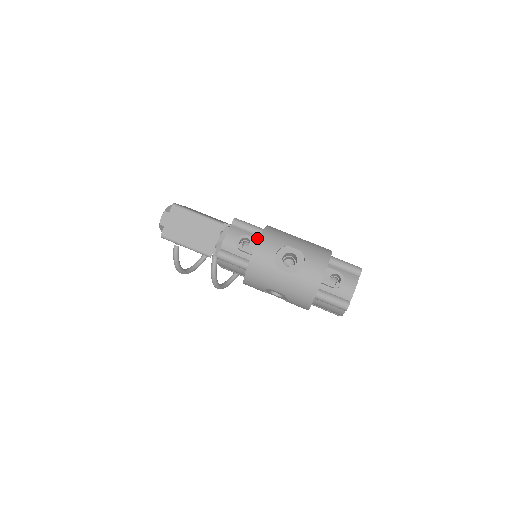
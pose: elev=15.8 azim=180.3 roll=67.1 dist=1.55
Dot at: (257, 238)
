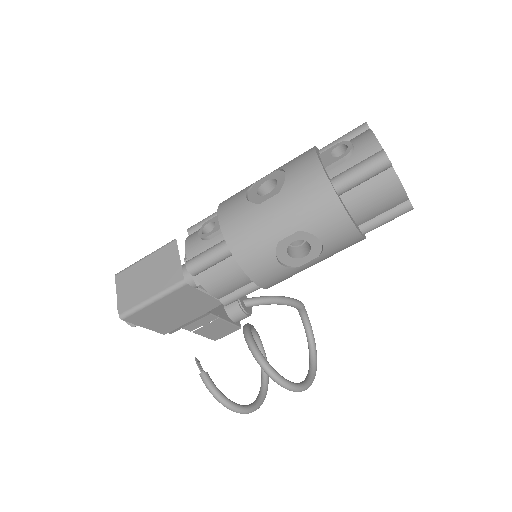
Dot at: occluded
